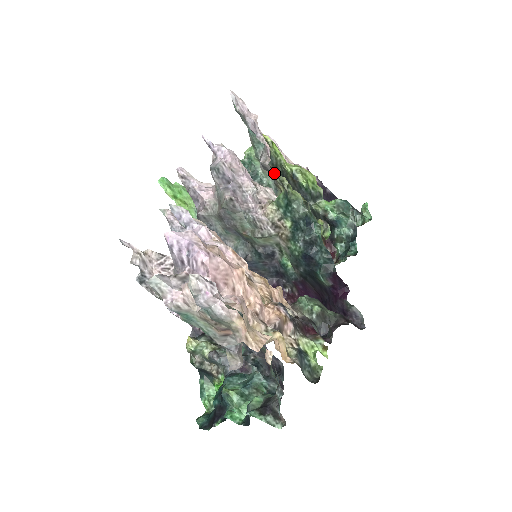
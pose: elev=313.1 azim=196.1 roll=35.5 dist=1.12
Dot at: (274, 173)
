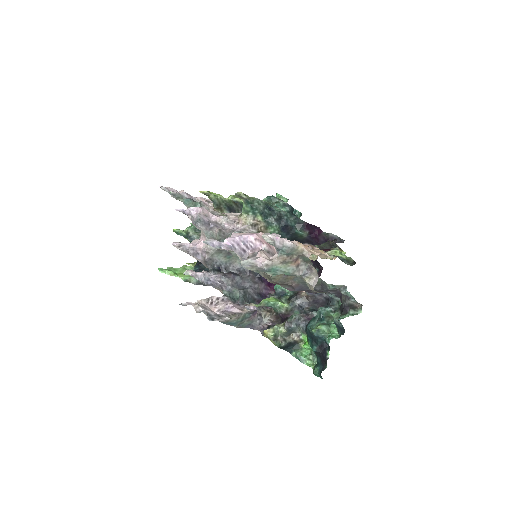
Dot at: (220, 211)
